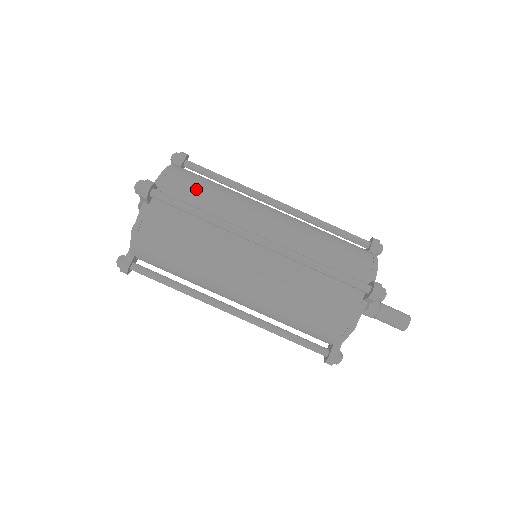
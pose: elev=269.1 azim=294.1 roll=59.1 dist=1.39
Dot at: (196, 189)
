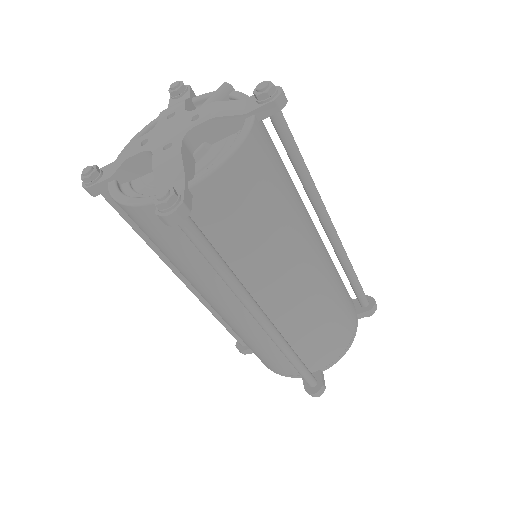
Dot at: (245, 217)
